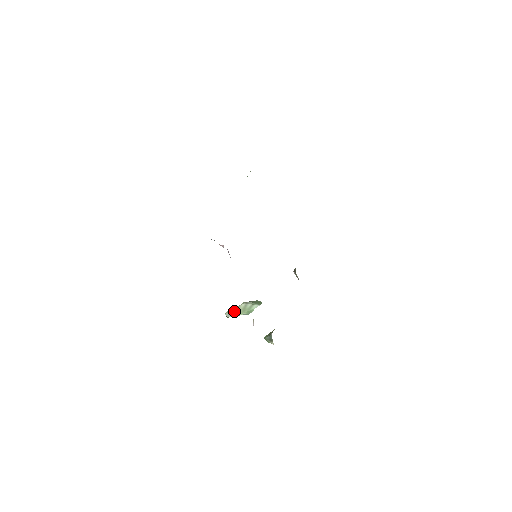
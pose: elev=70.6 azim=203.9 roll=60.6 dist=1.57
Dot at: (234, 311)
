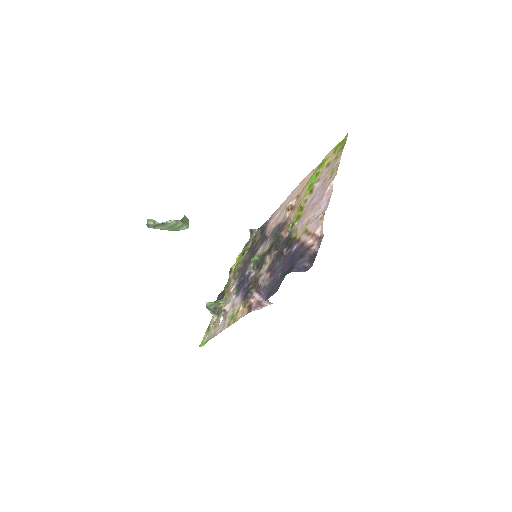
Dot at: (160, 225)
